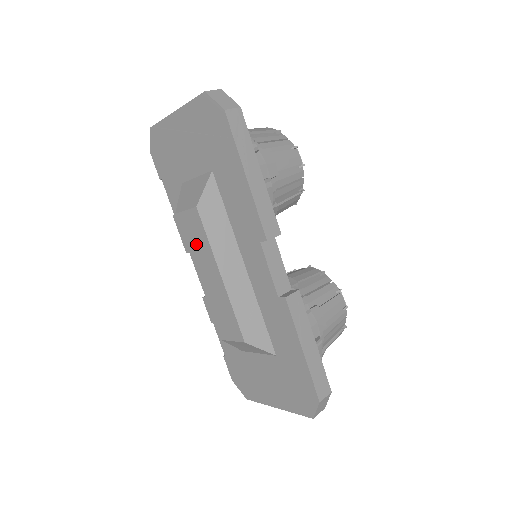
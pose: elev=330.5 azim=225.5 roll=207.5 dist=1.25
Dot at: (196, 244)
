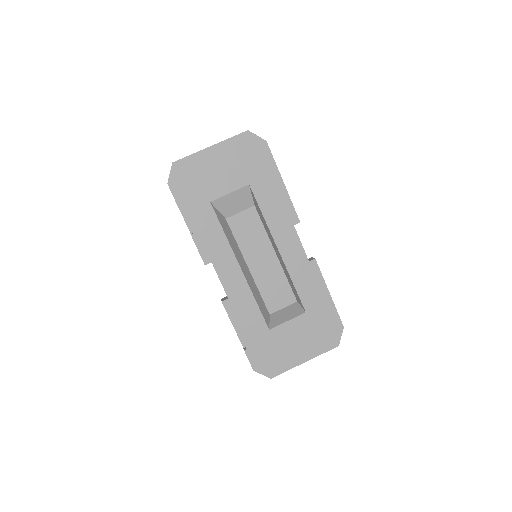
Dot at: (250, 237)
